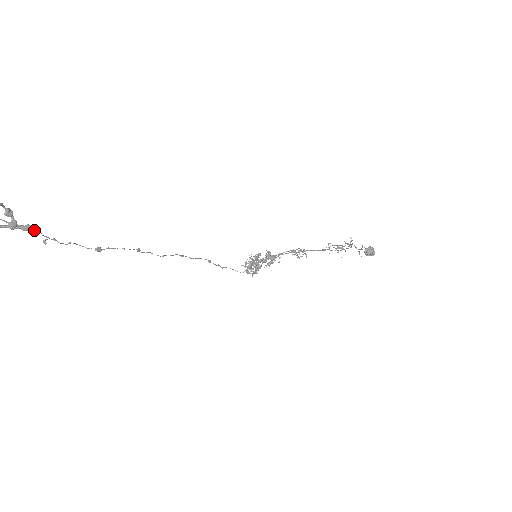
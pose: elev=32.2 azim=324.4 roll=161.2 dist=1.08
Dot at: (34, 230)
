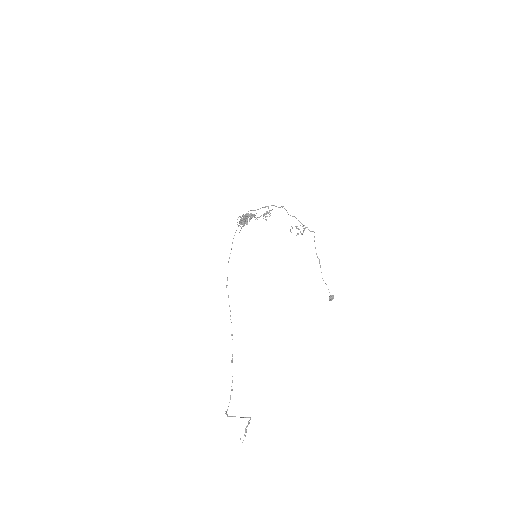
Dot at: occluded
